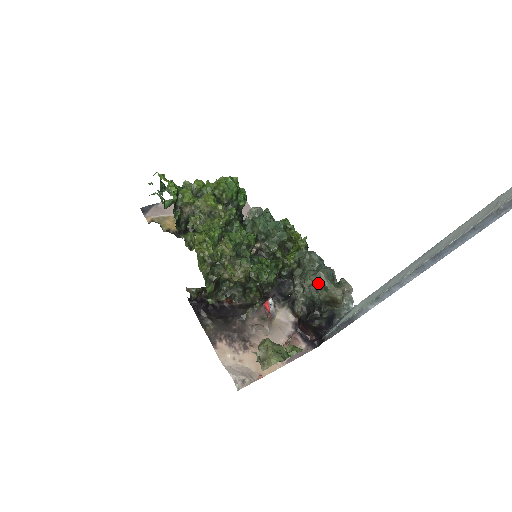
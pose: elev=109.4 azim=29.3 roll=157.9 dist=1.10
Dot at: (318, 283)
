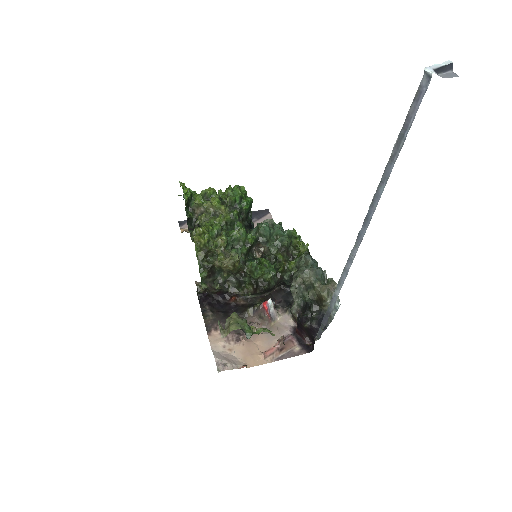
Dot at: (305, 280)
